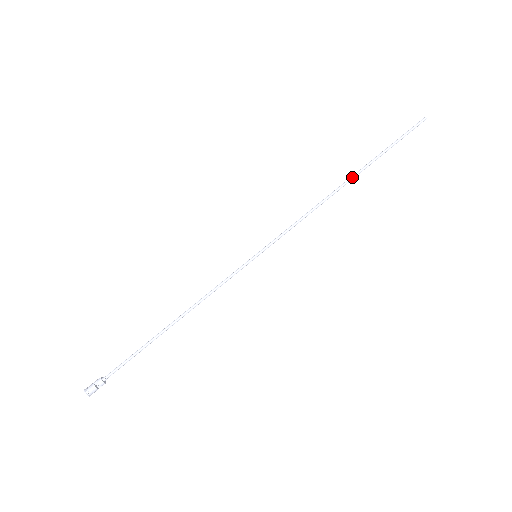
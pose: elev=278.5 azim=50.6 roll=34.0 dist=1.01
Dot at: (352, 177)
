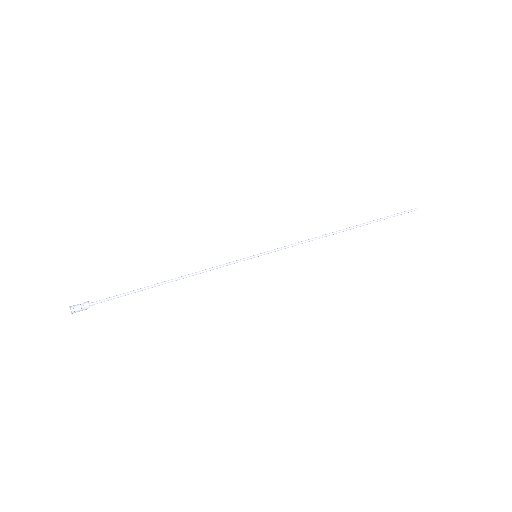
Dot at: (350, 227)
